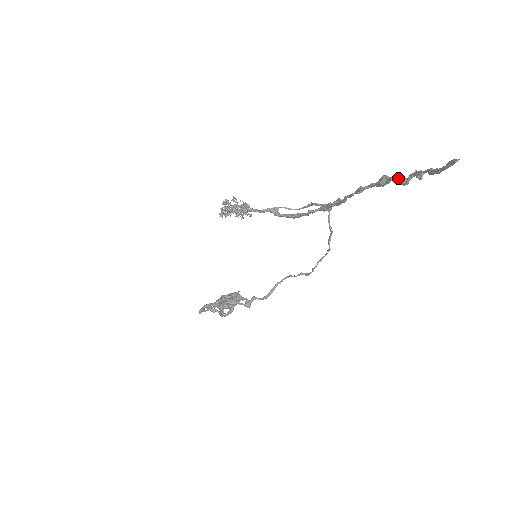
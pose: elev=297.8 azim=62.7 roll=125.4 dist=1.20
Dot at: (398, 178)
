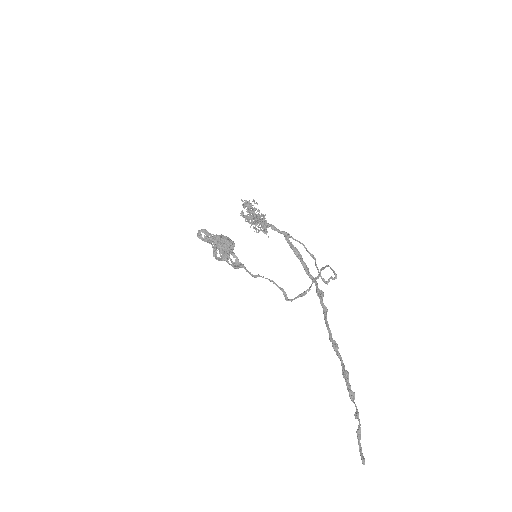
Dot at: (350, 394)
